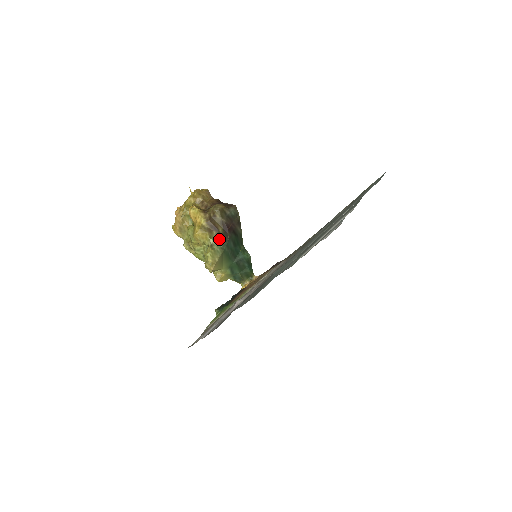
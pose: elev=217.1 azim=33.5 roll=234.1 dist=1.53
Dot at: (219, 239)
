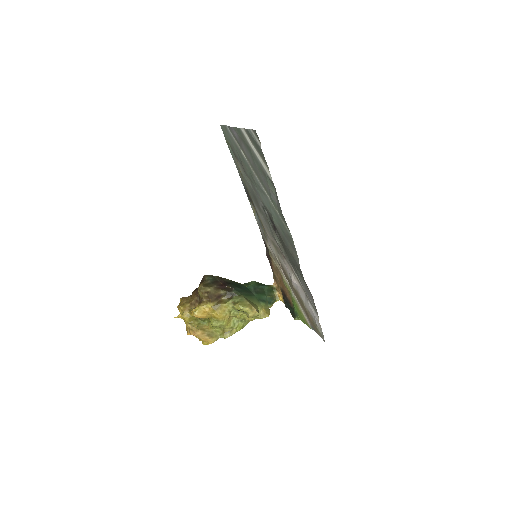
Dot at: (230, 296)
